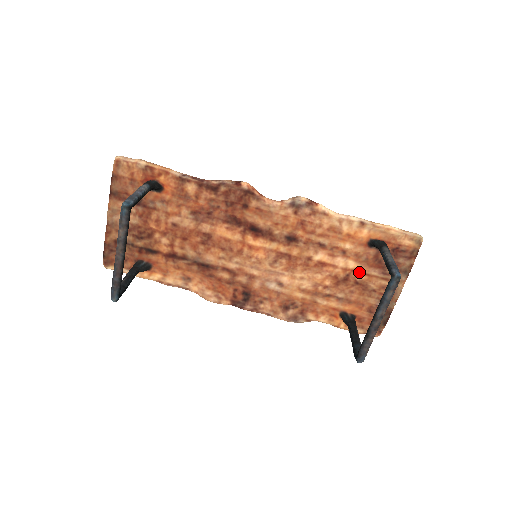
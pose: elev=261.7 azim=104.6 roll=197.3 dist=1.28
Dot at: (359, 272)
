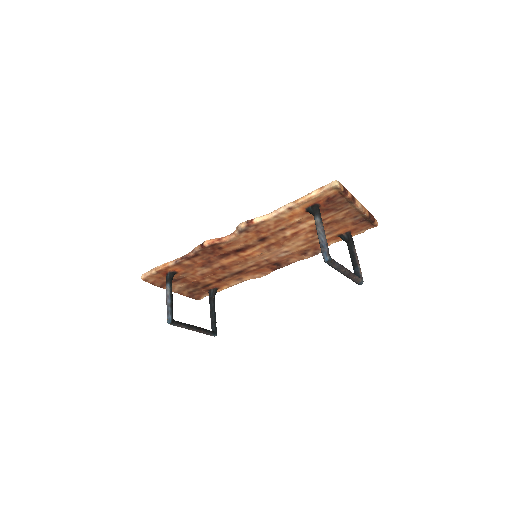
Dot at: occluded
